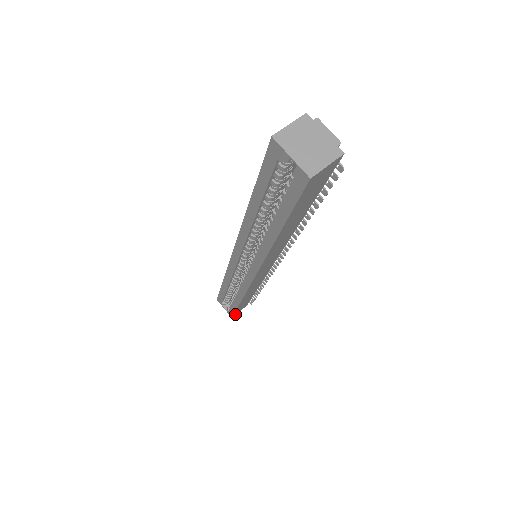
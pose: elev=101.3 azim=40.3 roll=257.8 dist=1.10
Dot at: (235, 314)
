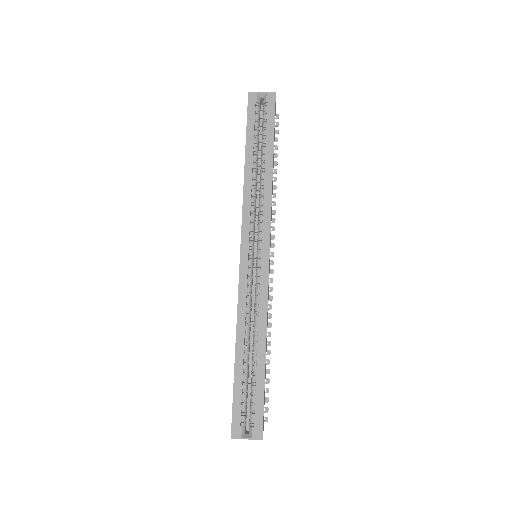
Dot at: (262, 434)
